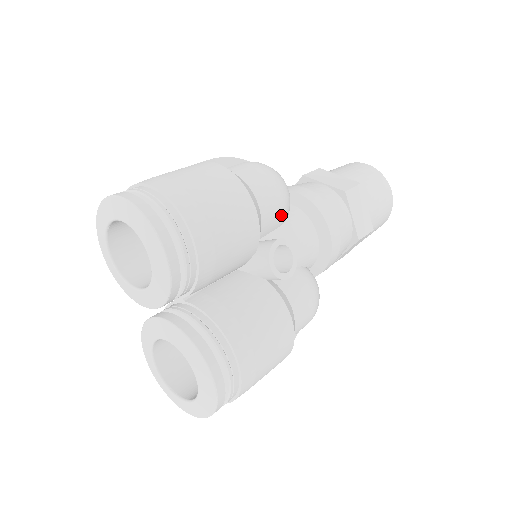
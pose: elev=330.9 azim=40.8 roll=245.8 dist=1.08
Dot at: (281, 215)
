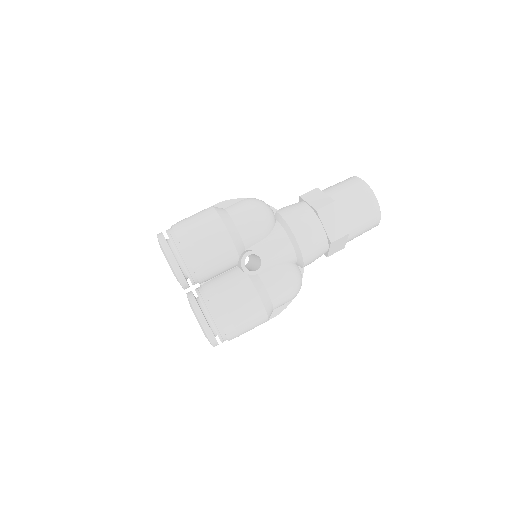
Dot at: (260, 233)
